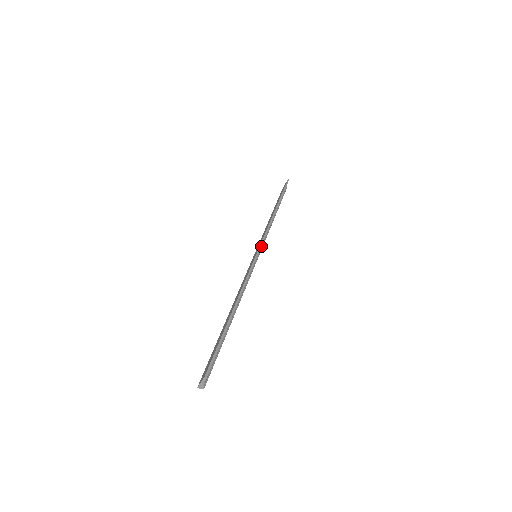
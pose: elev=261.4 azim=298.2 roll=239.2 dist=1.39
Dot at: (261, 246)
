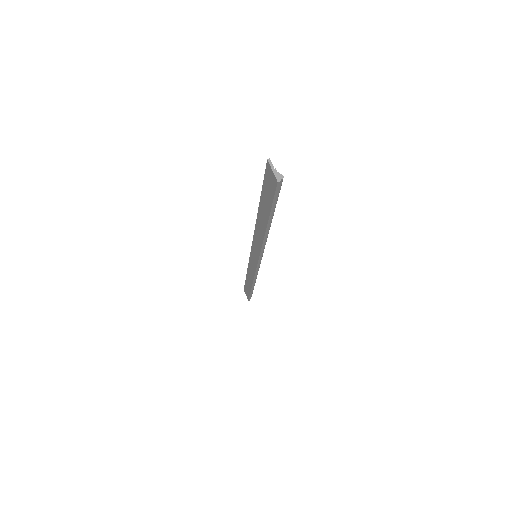
Dot at: occluded
